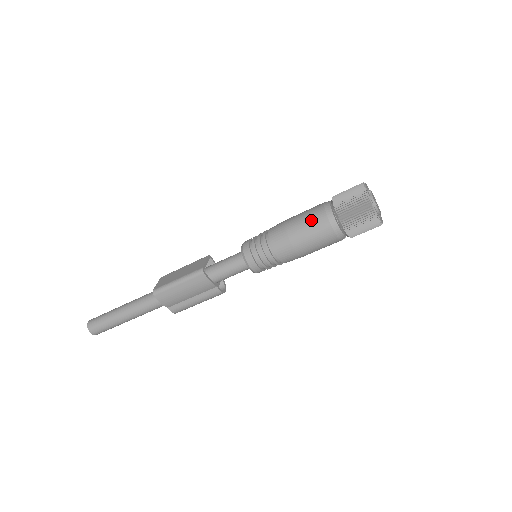
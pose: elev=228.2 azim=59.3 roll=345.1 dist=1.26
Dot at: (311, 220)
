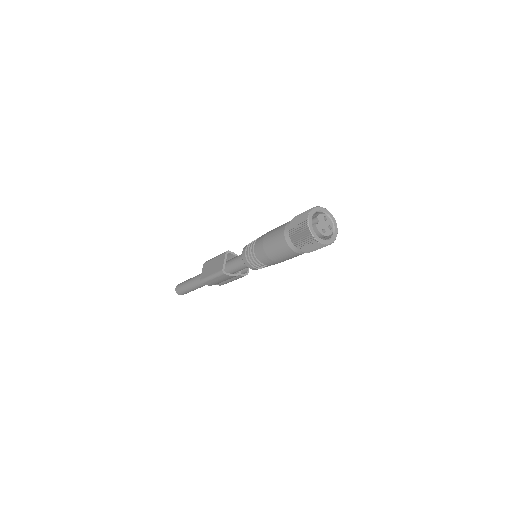
Dot at: (278, 246)
